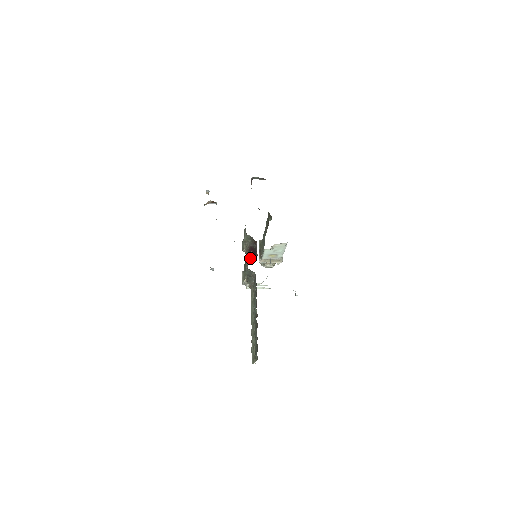
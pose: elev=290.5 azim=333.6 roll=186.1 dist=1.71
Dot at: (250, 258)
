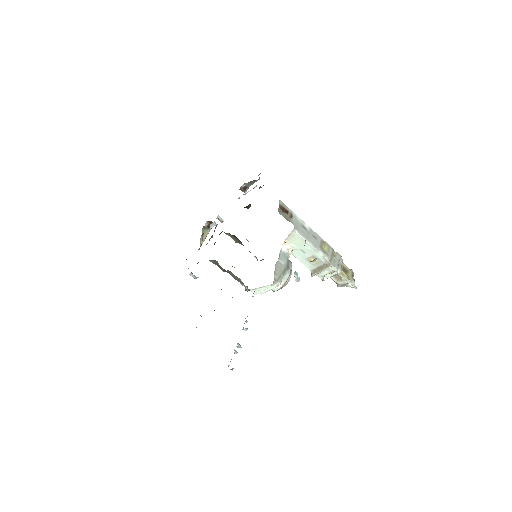
Dot at: occluded
